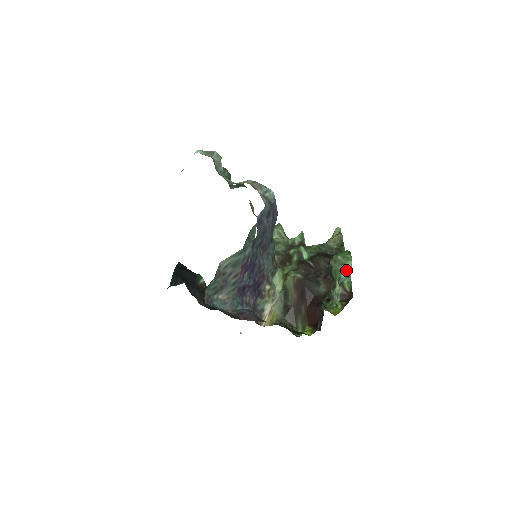
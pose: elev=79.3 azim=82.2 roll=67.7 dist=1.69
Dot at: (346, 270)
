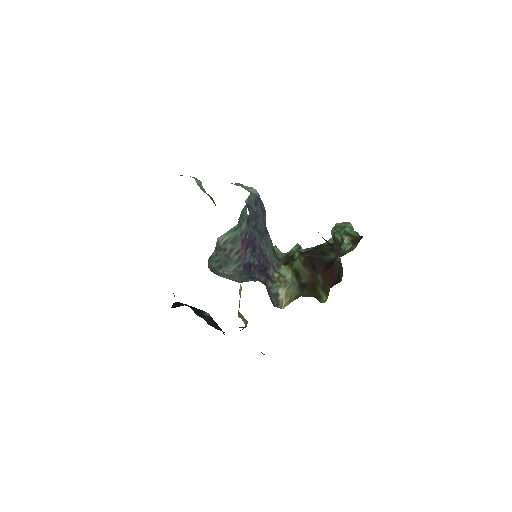
Dot at: (348, 227)
